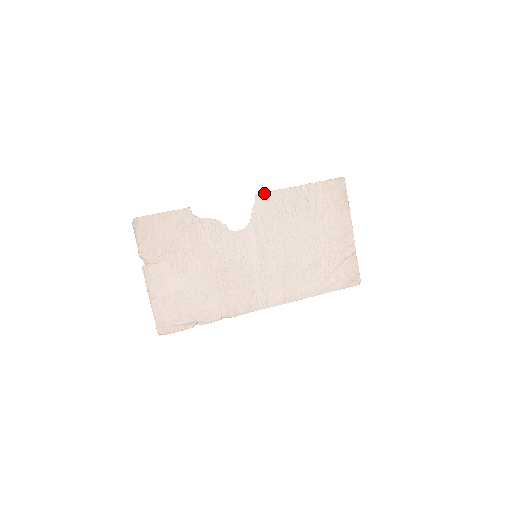
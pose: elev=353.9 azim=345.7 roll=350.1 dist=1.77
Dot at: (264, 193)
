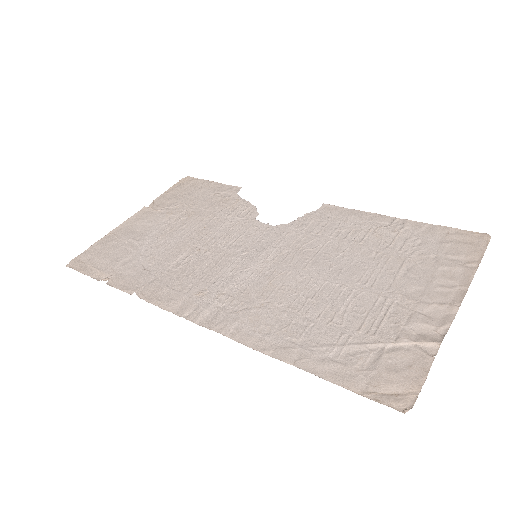
Dot at: (337, 207)
